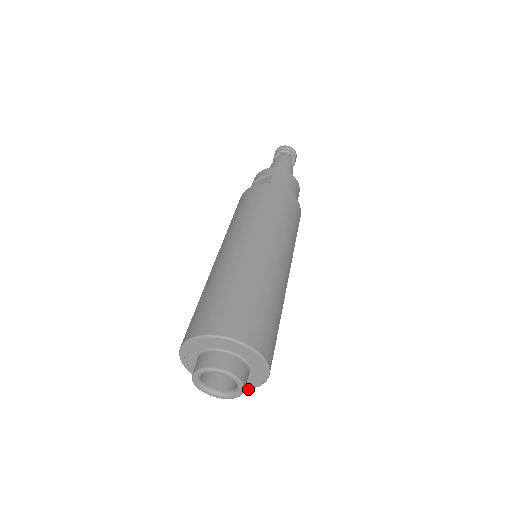
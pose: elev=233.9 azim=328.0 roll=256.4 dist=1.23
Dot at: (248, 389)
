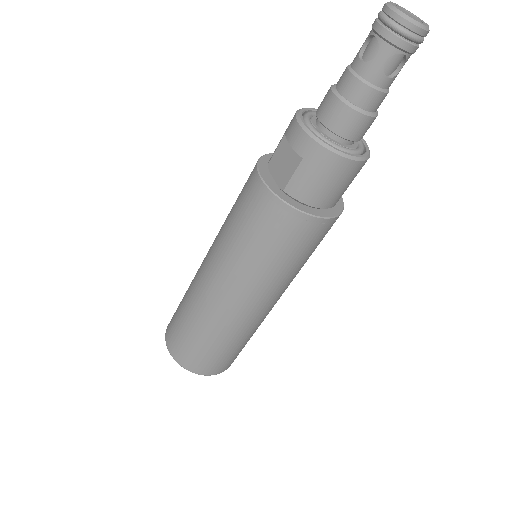
Dot at: occluded
